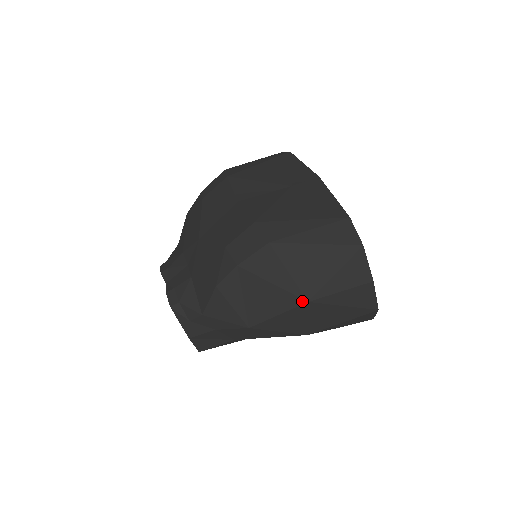
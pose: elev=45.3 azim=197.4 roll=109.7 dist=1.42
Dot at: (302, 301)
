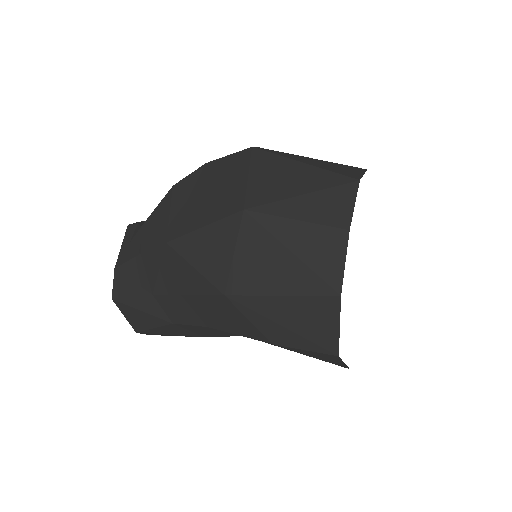
Dot at: (238, 208)
